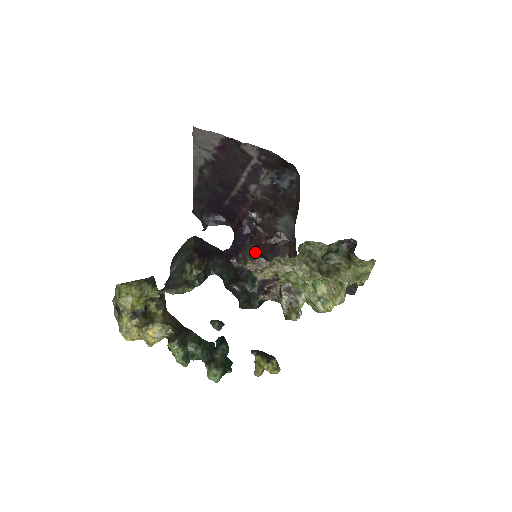
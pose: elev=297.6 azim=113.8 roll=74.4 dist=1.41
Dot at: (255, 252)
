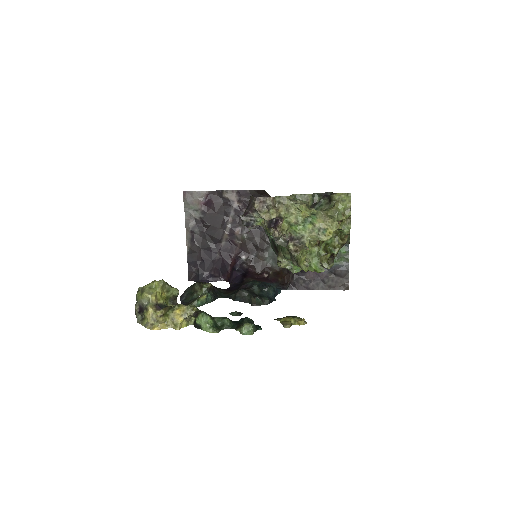
Dot at: occluded
